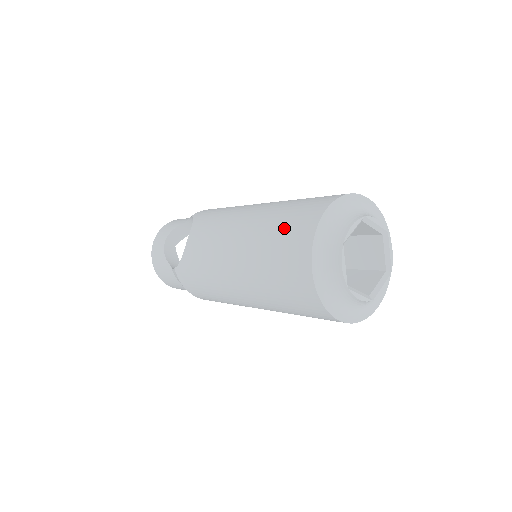
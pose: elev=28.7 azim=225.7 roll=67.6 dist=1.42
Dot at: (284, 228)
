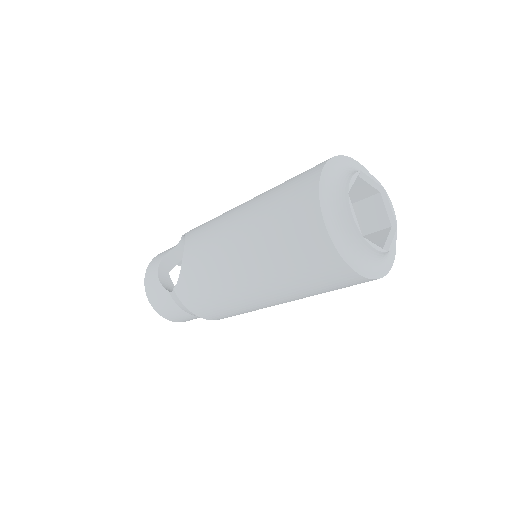
Dot at: (285, 198)
